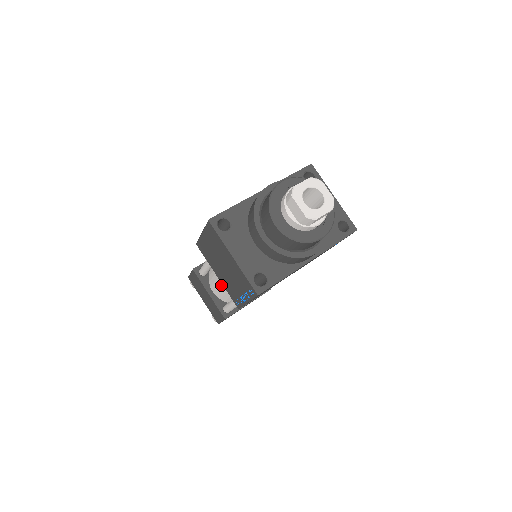
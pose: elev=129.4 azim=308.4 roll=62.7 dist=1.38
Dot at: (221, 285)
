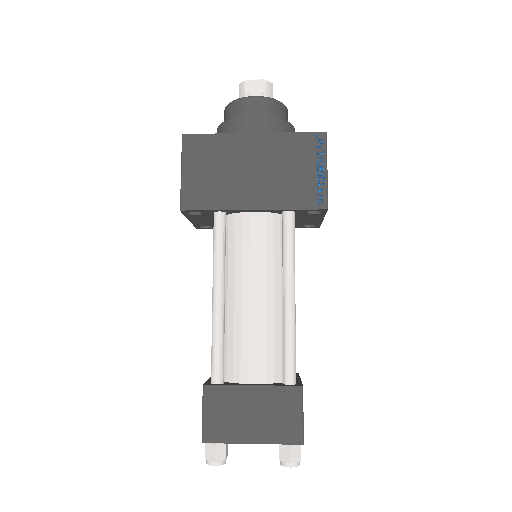
Dot at: occluded
